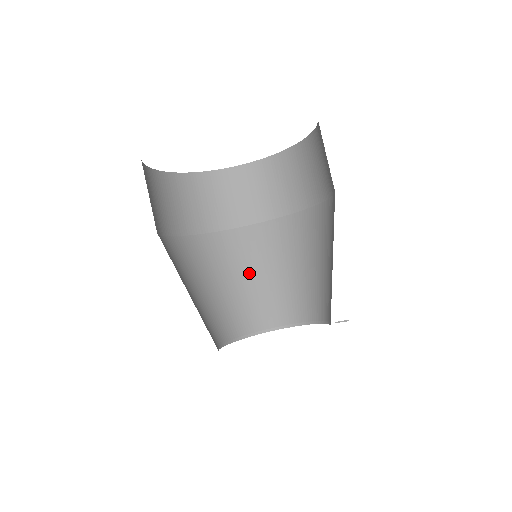
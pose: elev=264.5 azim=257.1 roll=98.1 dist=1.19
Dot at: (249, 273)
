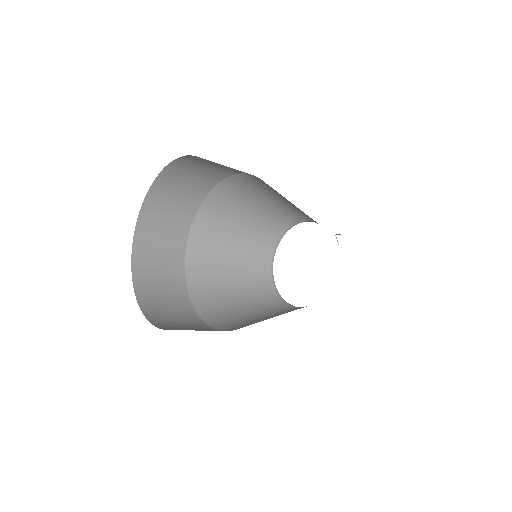
Dot at: (244, 215)
